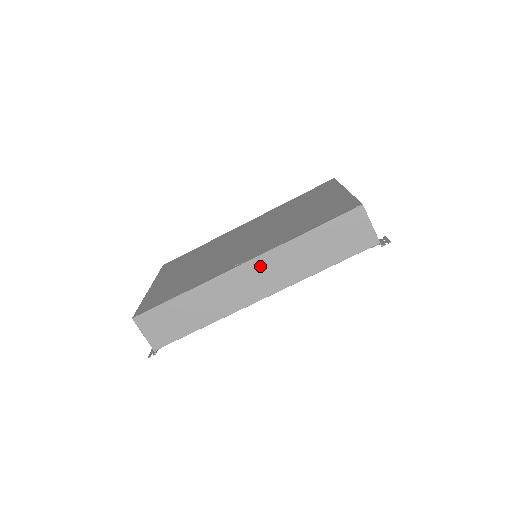
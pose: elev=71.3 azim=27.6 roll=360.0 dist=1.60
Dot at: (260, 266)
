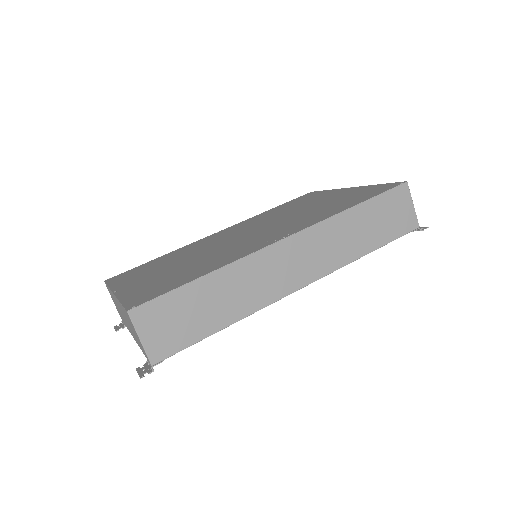
Dot at: (305, 242)
